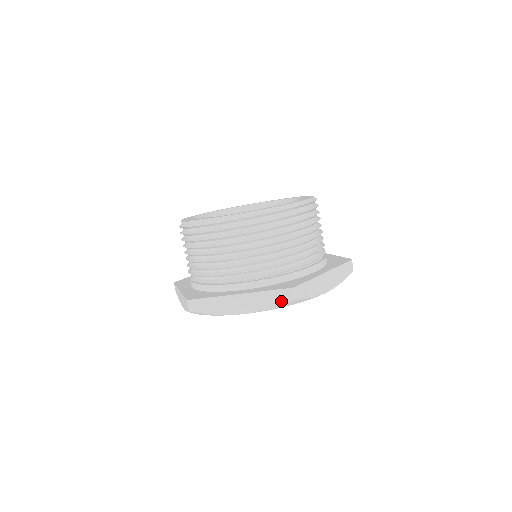
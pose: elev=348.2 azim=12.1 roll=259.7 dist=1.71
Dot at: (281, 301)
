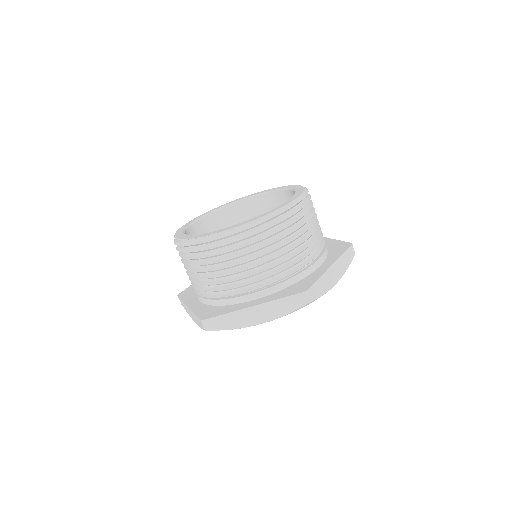
Dot at: (296, 306)
